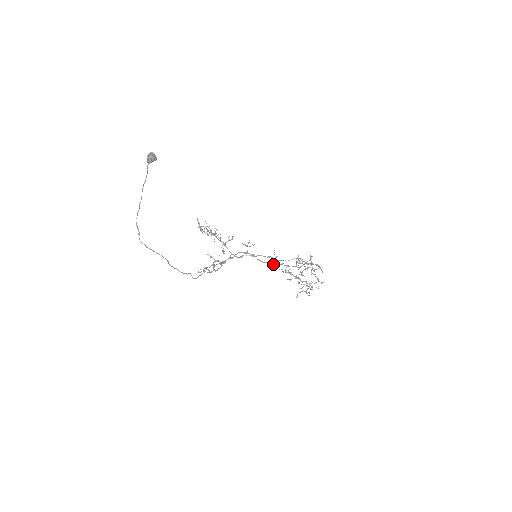
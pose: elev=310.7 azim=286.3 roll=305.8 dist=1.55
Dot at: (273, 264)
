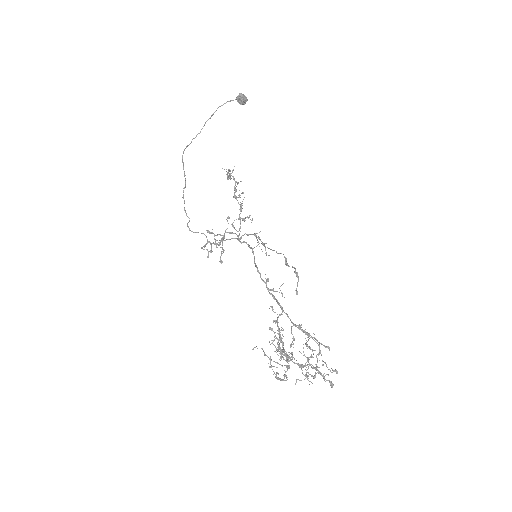
Dot at: (267, 288)
